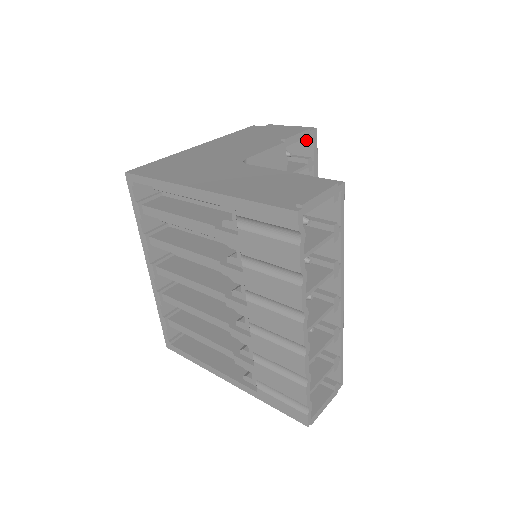
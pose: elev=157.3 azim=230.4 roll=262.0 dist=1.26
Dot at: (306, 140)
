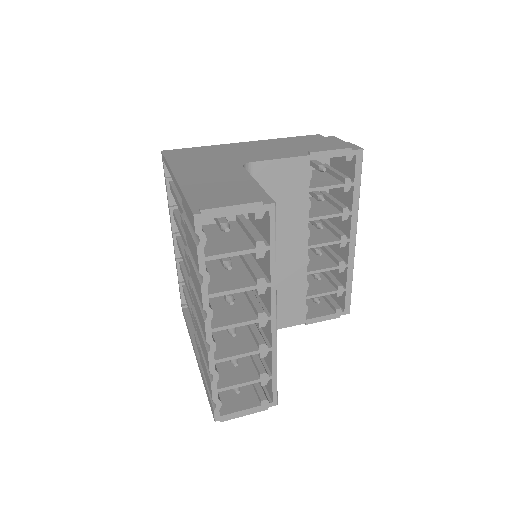
Dot at: (345, 159)
